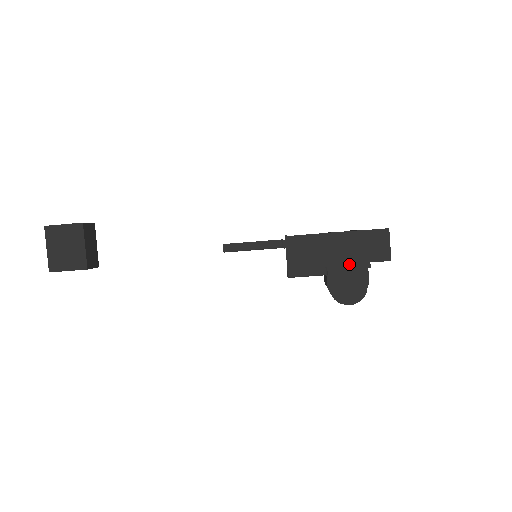
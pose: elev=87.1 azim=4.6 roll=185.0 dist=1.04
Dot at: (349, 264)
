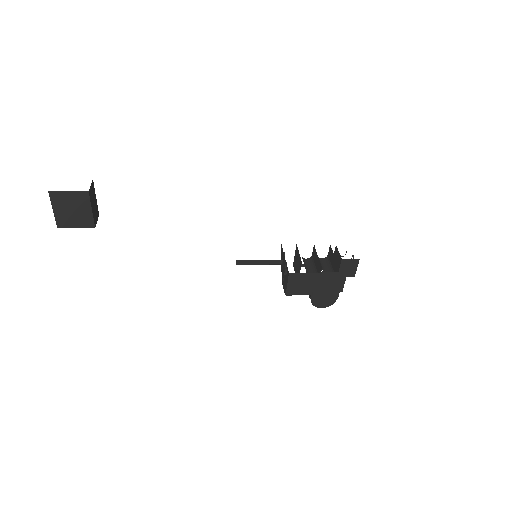
Dot at: (329, 290)
